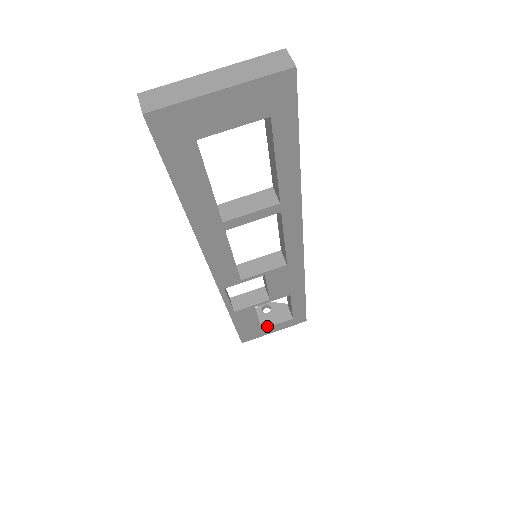
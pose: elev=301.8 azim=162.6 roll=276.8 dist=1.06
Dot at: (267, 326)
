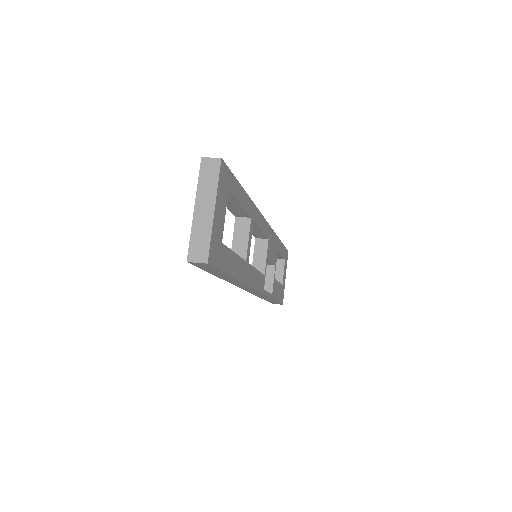
Dot at: (282, 280)
